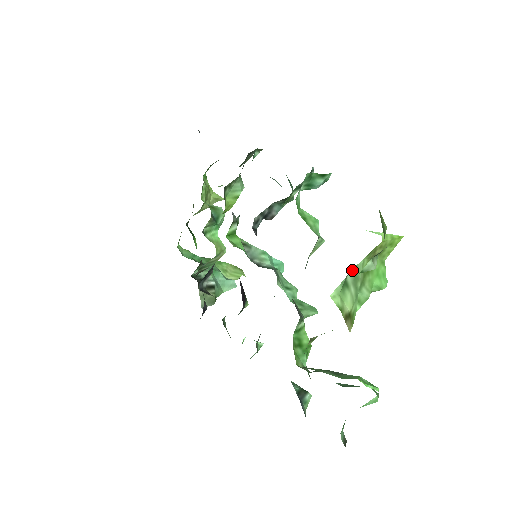
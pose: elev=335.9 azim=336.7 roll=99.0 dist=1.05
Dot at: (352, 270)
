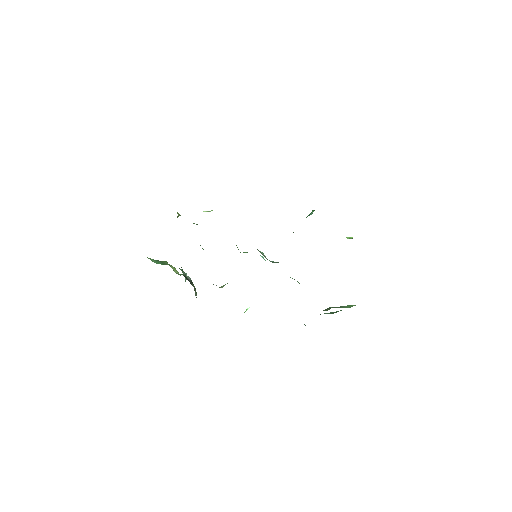
Dot at: occluded
